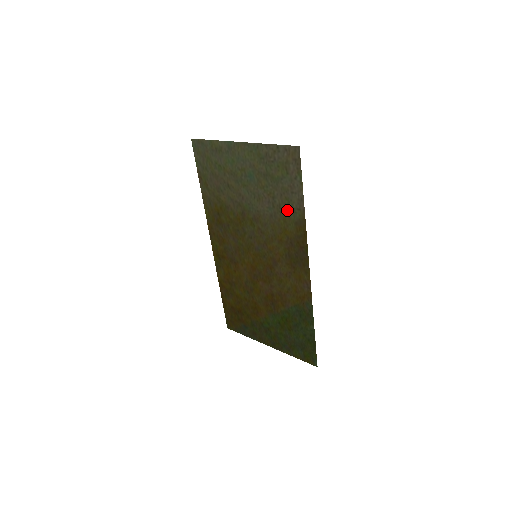
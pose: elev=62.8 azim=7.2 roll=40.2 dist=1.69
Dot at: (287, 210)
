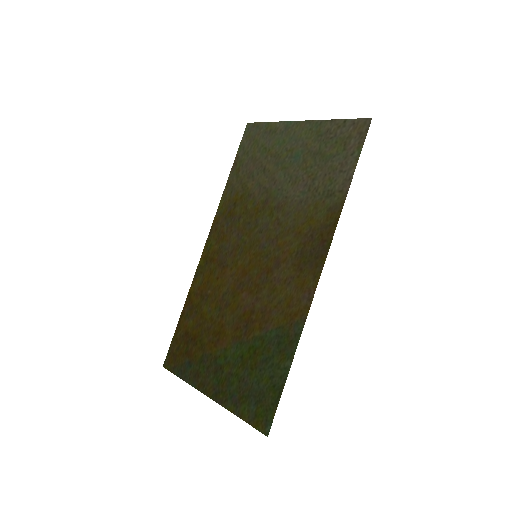
Dot at: (325, 193)
